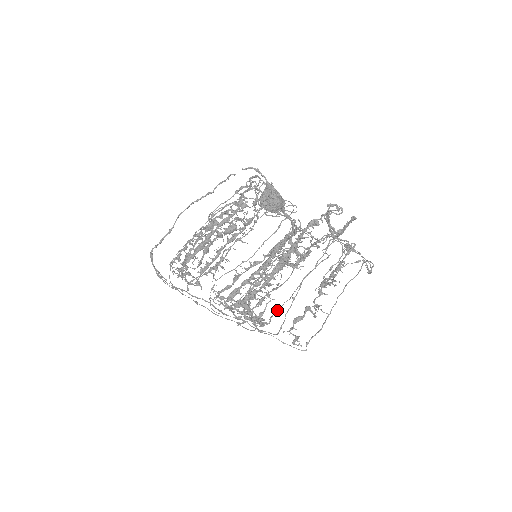
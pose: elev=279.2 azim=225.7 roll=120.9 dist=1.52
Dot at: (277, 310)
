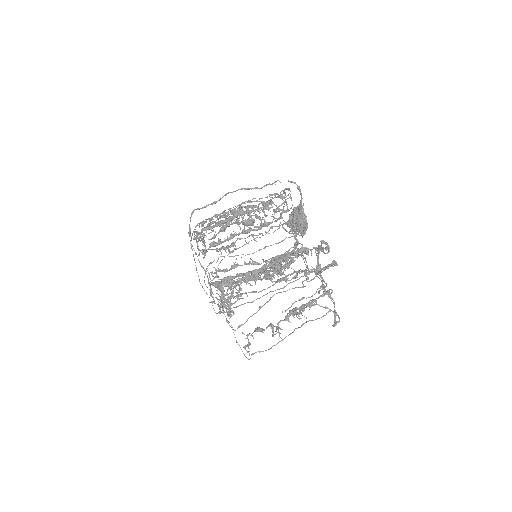
Dot at: occluded
